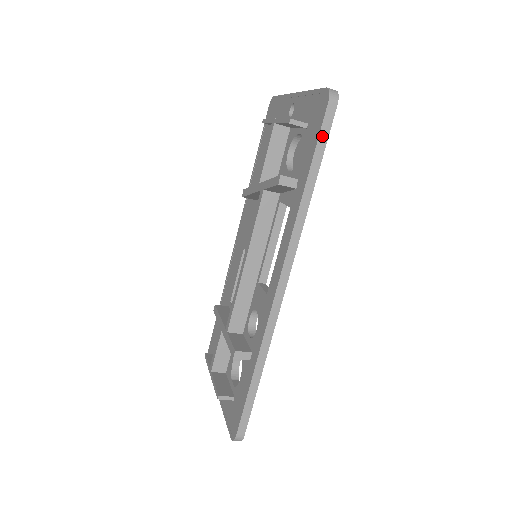
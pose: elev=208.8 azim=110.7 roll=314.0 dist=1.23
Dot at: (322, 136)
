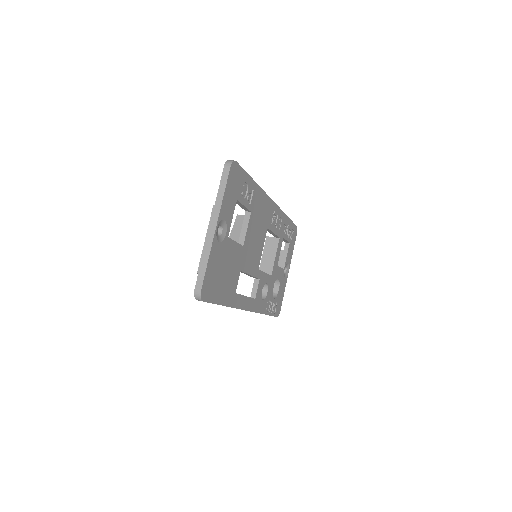
Dot at: occluded
